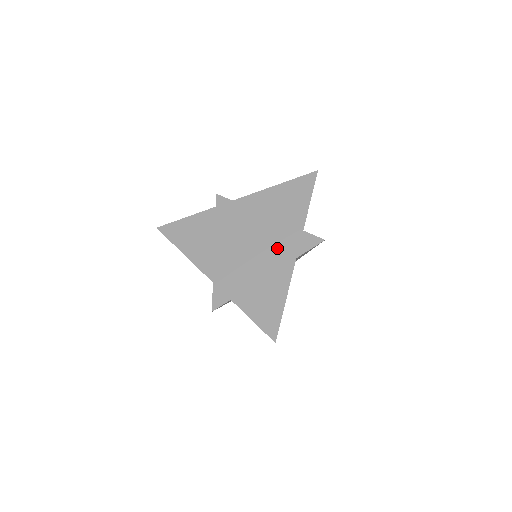
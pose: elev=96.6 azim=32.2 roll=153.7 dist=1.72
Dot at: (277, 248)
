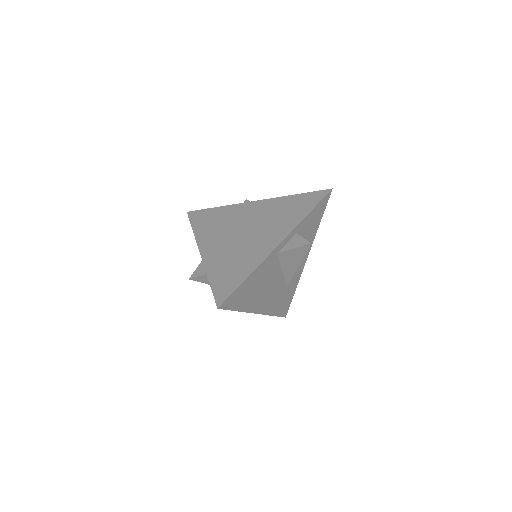
Dot at: (264, 239)
